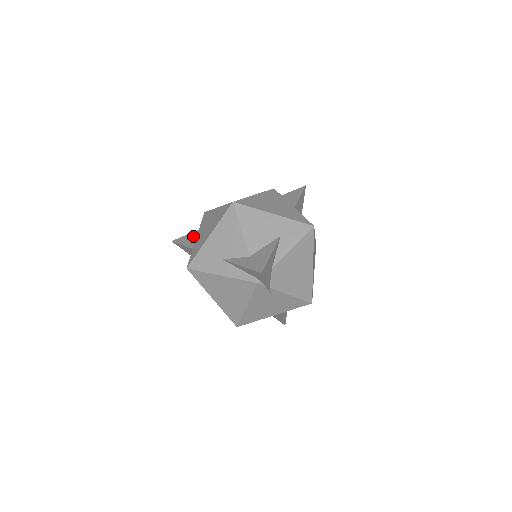
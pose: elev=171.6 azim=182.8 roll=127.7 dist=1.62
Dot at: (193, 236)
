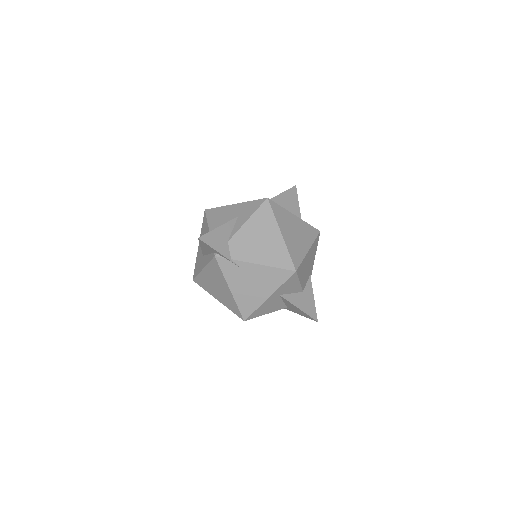
Dot at: occluded
